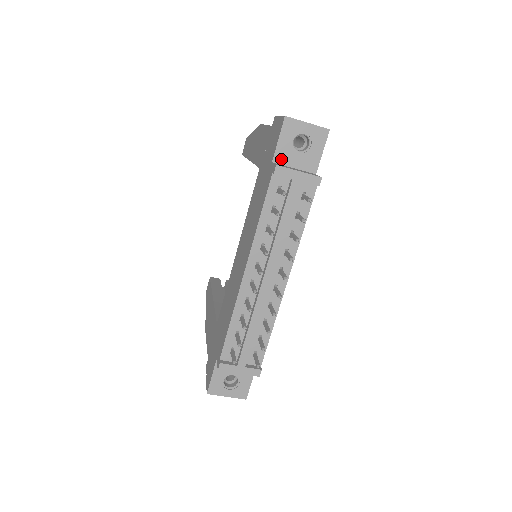
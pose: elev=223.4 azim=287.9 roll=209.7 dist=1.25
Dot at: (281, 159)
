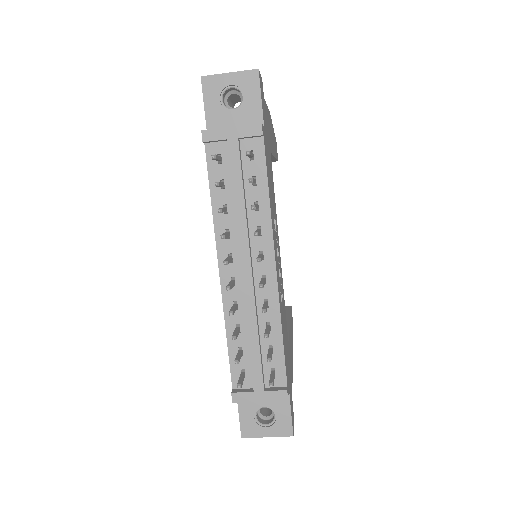
Dot at: (216, 126)
